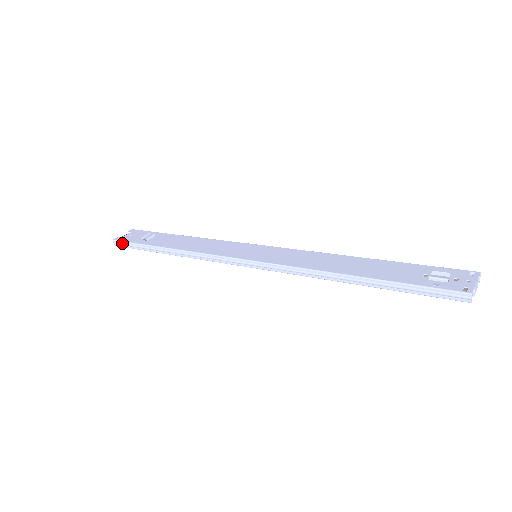
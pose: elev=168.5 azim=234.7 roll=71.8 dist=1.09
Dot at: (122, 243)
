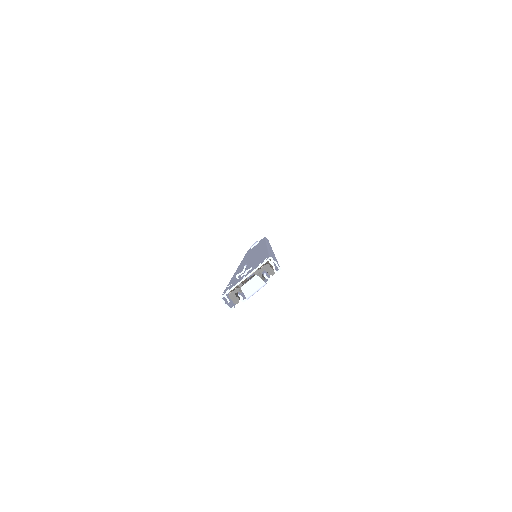
Dot at: occluded
